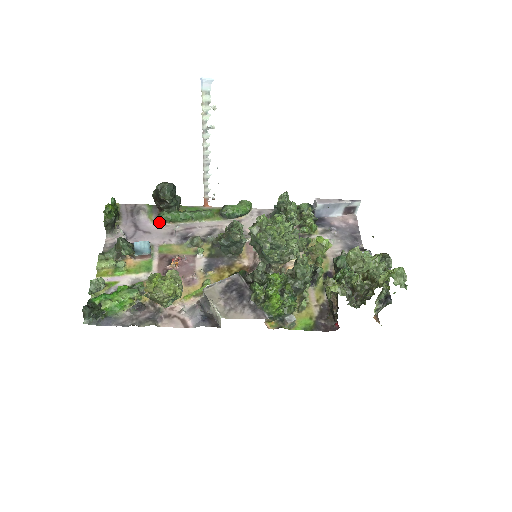
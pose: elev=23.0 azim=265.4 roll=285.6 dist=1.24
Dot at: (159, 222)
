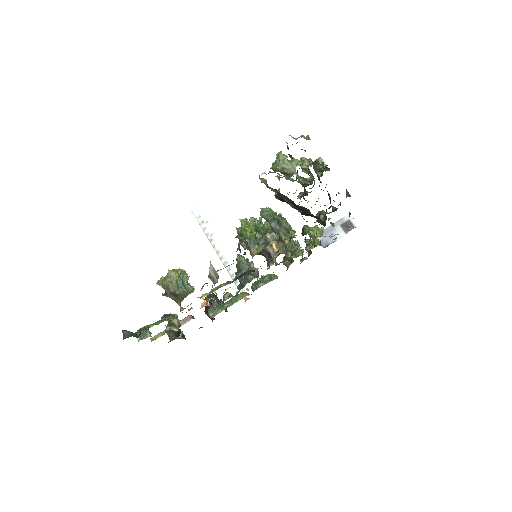
Dot at: occluded
